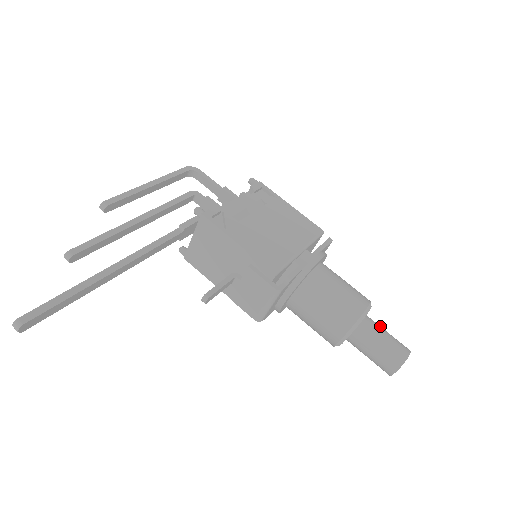
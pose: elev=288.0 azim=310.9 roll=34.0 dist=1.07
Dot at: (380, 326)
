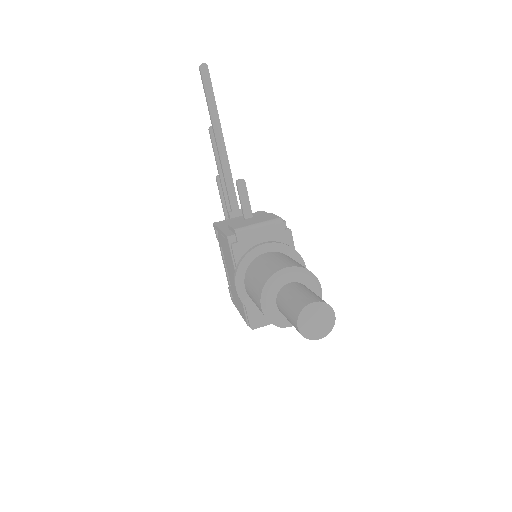
Dot at: occluded
